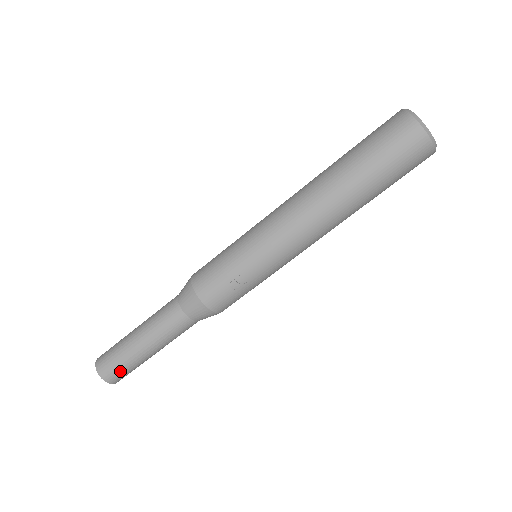
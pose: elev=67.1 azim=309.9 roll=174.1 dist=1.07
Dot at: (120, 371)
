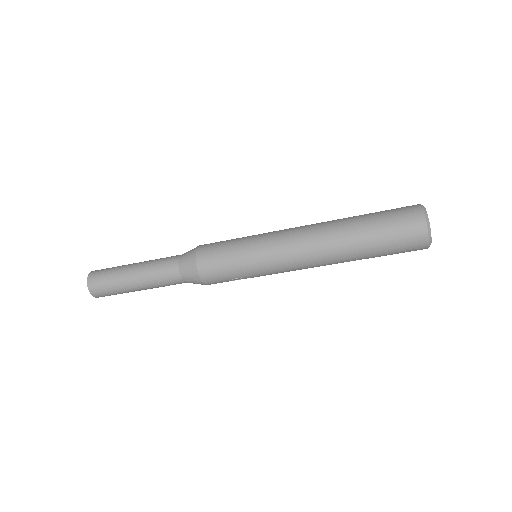
Dot at: occluded
